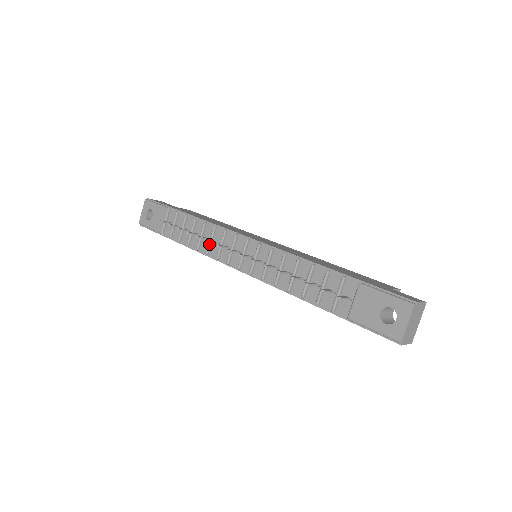
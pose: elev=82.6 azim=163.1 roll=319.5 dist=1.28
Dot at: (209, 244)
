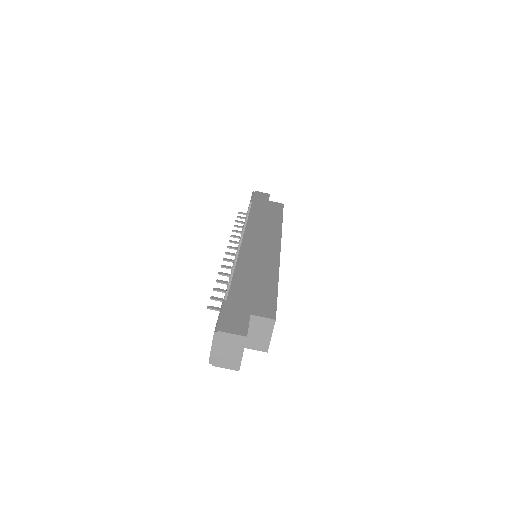
Dot at: occluded
